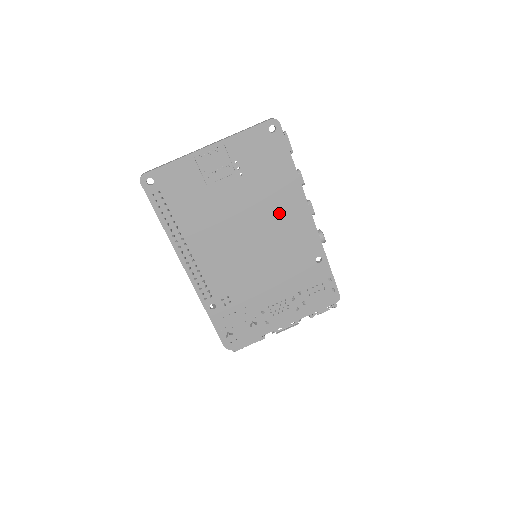
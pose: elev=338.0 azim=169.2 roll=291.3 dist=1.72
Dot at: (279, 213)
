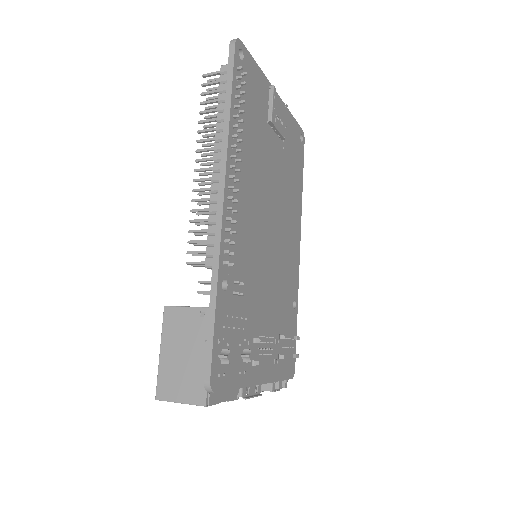
Dot at: (289, 219)
